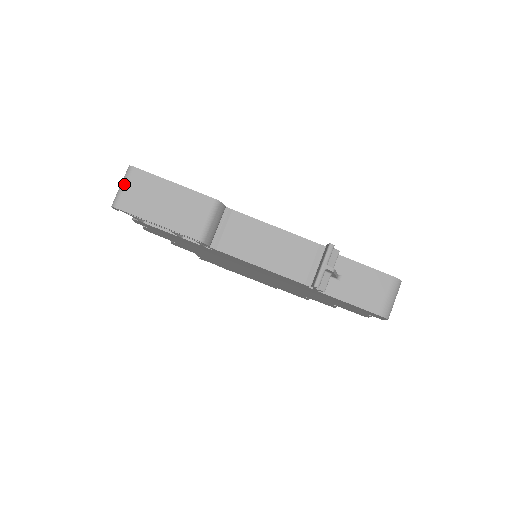
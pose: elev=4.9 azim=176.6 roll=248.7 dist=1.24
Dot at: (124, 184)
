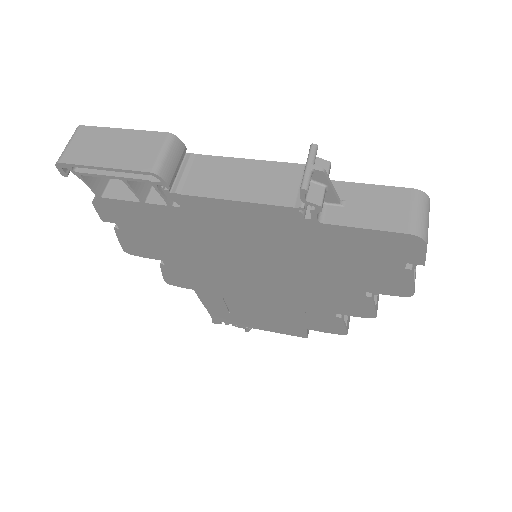
Dot at: (70, 141)
